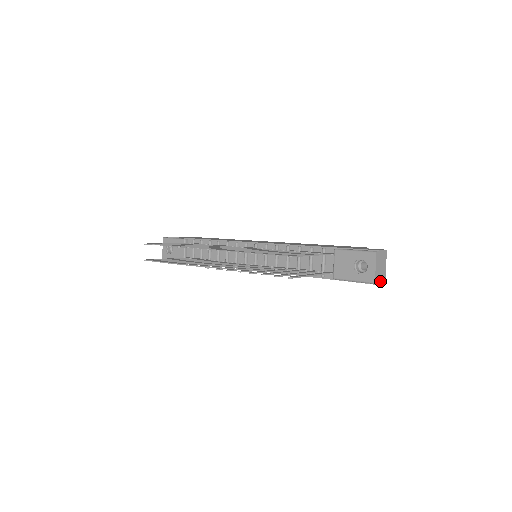
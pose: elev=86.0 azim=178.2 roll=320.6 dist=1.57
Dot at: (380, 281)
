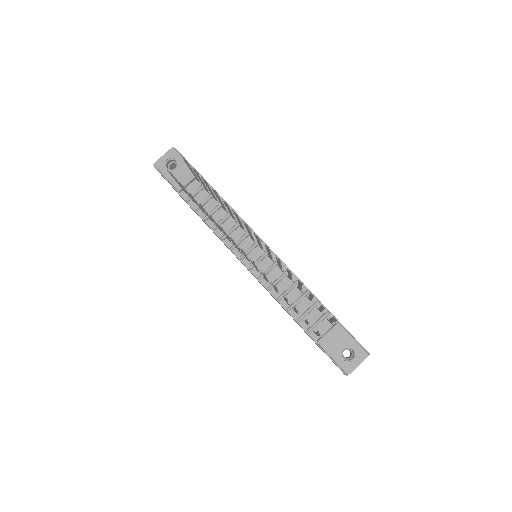
Dot at: occluded
